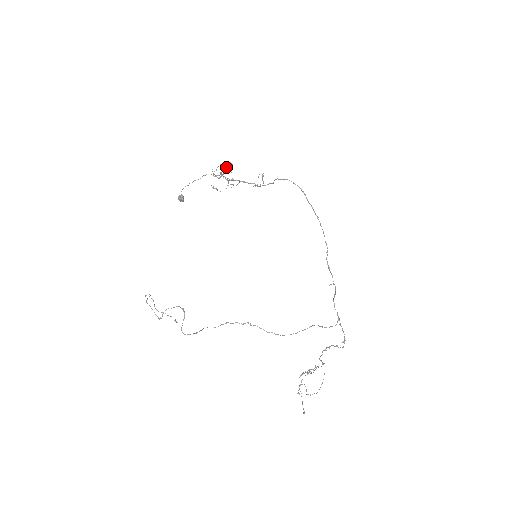
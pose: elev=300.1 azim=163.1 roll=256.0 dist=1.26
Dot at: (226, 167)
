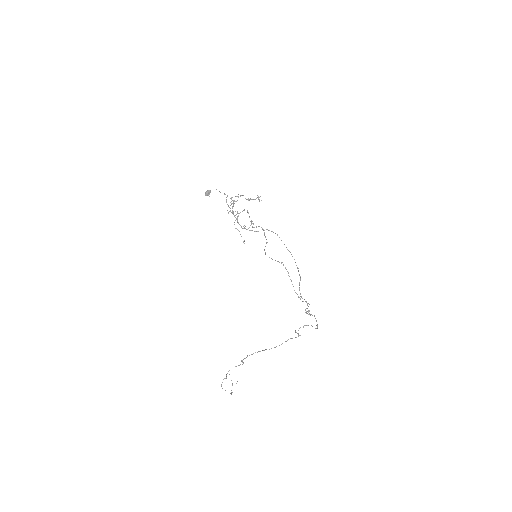
Dot at: (258, 197)
